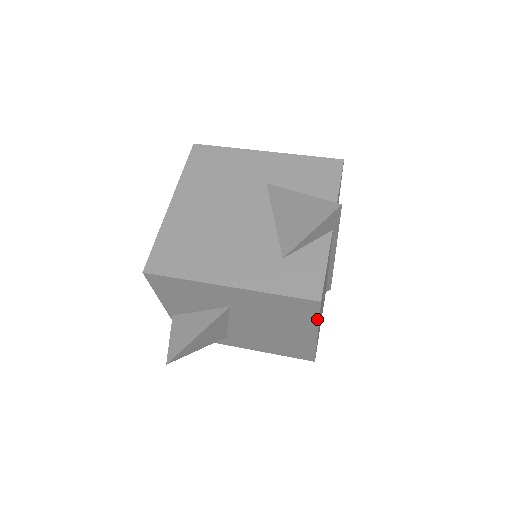
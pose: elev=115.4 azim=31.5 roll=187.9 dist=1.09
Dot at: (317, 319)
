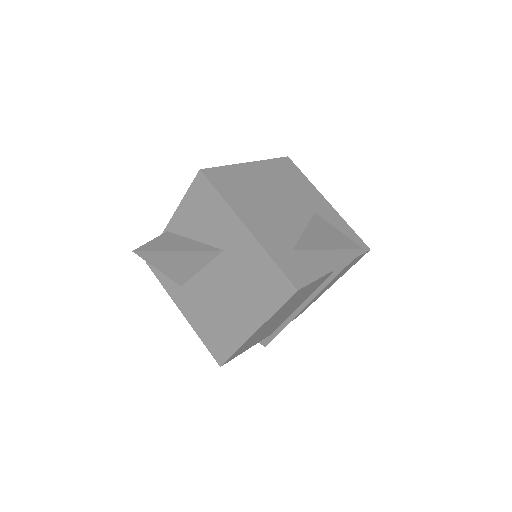
Dot at: (275, 310)
